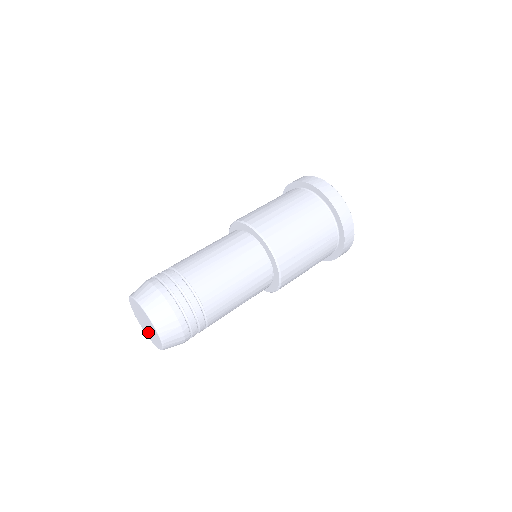
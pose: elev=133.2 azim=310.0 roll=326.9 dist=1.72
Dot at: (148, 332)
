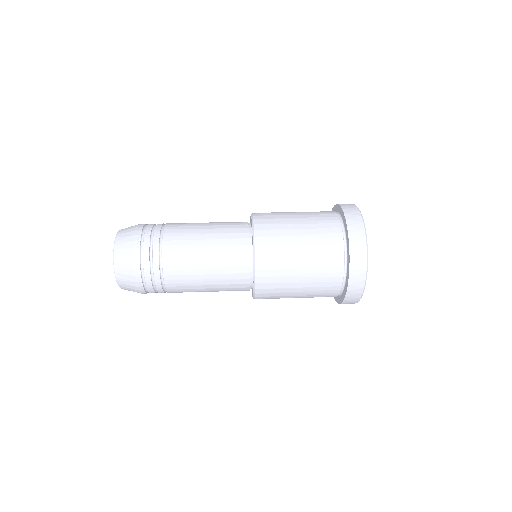
Dot at: occluded
